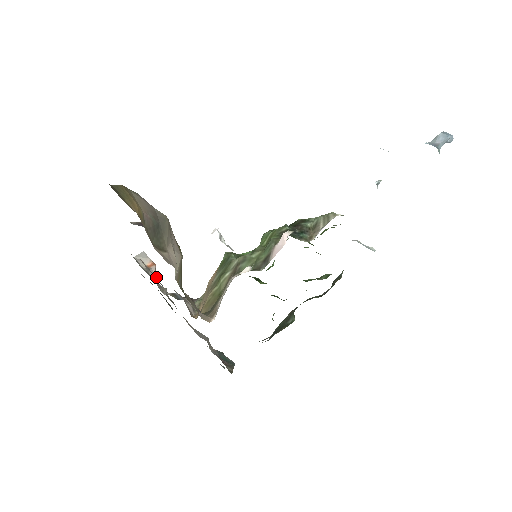
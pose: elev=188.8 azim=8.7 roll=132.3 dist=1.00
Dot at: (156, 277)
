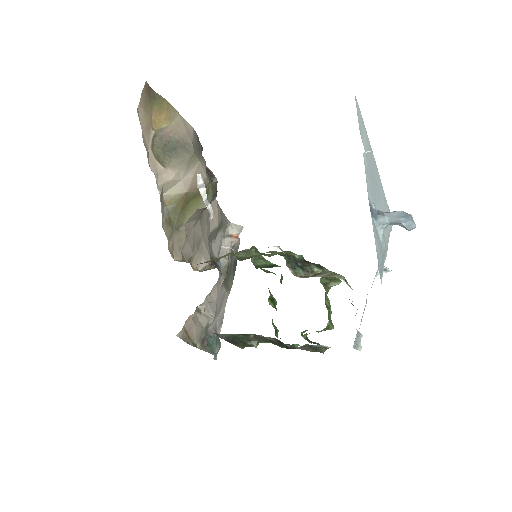
Dot at: (229, 246)
